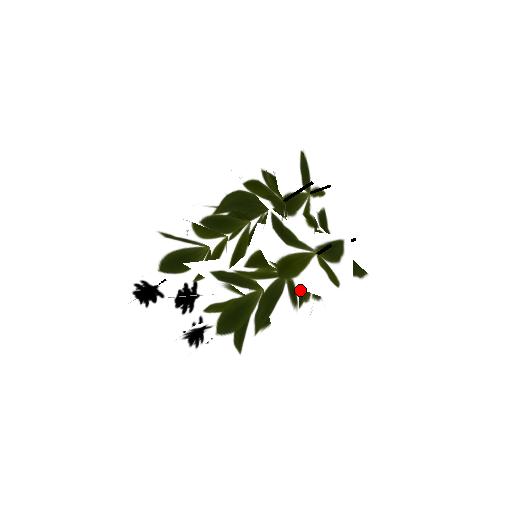
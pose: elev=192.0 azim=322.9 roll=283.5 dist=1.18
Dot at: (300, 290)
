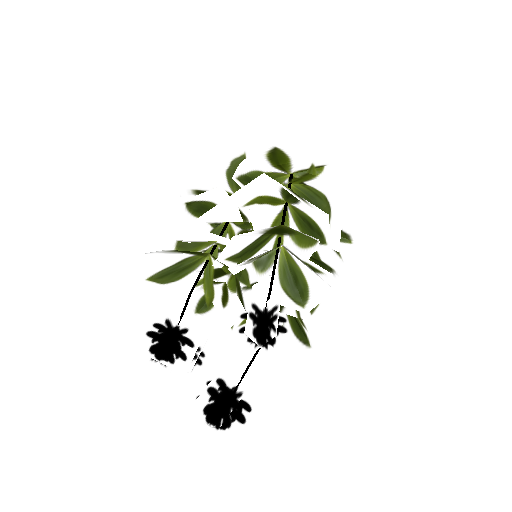
Dot at: (303, 173)
